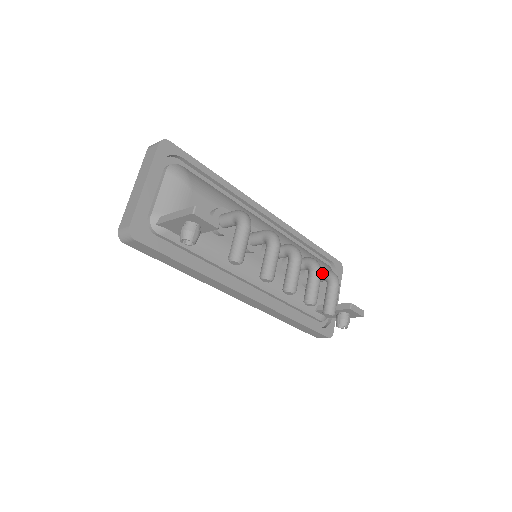
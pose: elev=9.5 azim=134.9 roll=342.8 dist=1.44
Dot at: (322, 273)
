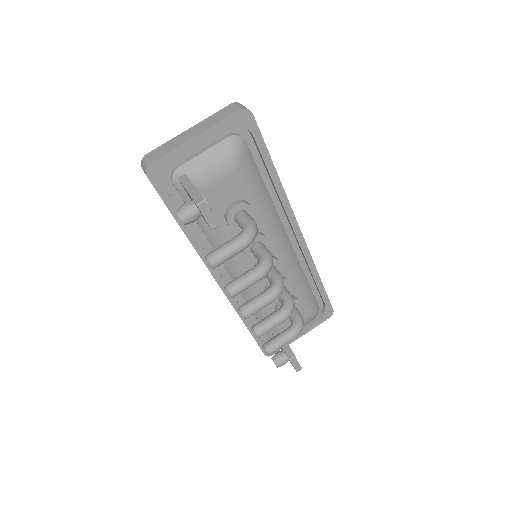
Dot at: (294, 315)
